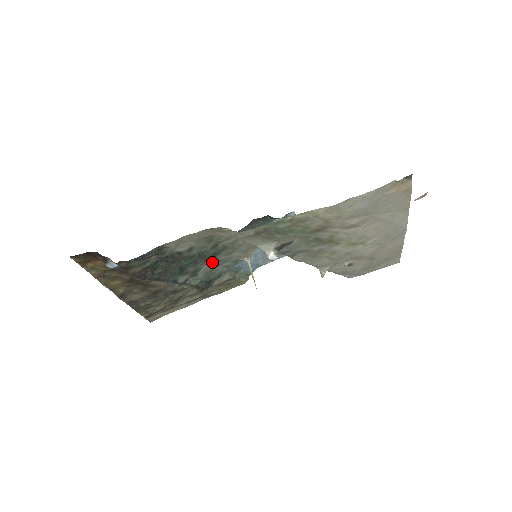
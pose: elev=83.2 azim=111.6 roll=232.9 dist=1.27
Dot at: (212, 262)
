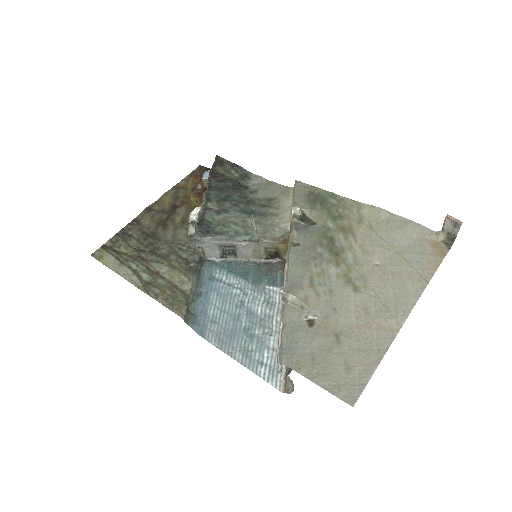
Dot at: (241, 217)
